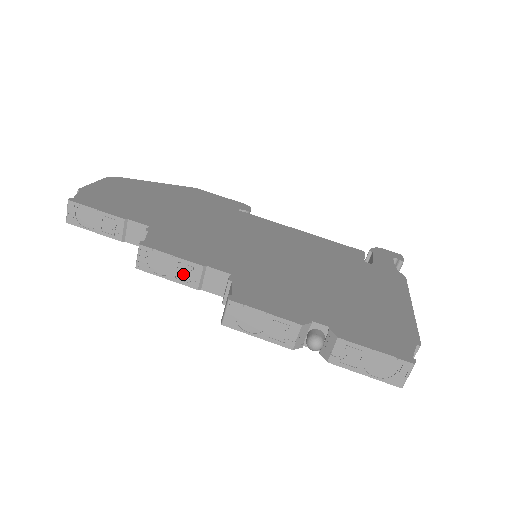
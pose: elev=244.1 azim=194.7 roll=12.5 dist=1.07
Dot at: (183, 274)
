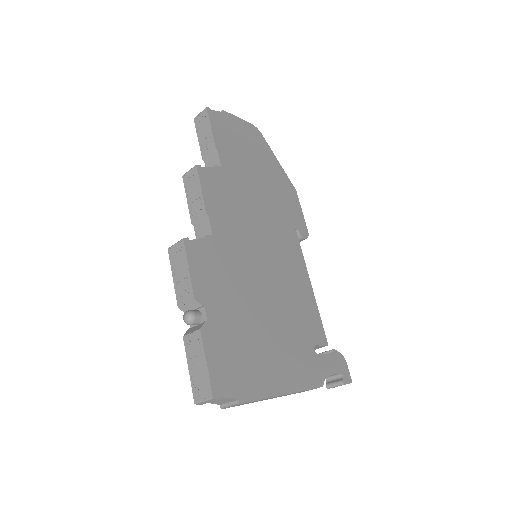
Dot at: (195, 206)
